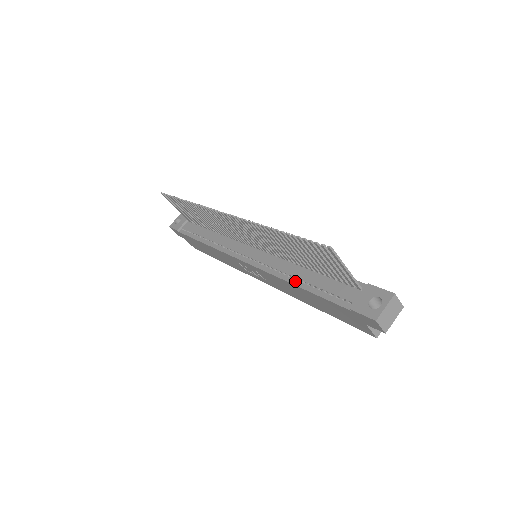
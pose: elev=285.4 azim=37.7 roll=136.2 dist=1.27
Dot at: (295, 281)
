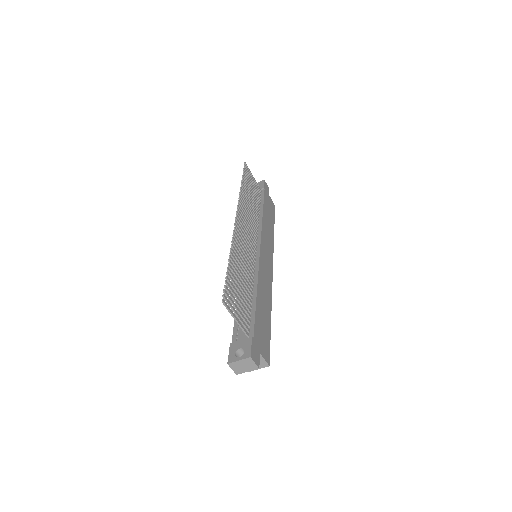
Dot at: occluded
